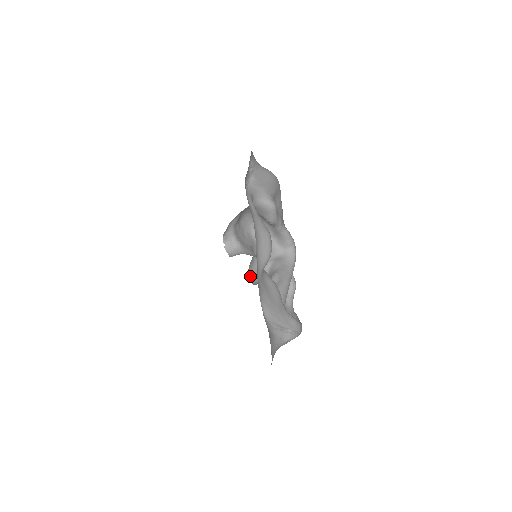
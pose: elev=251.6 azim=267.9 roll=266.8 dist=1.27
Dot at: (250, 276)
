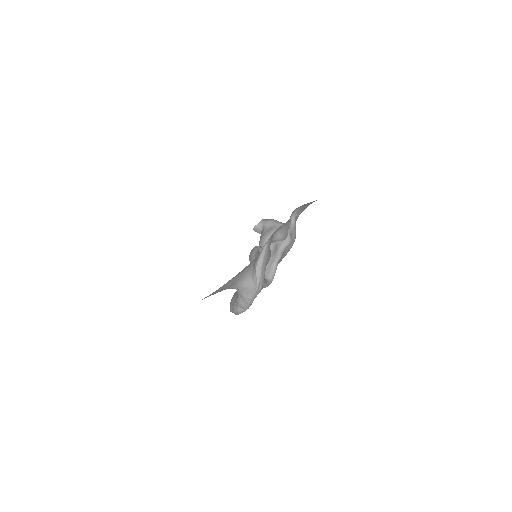
Dot at: (250, 253)
